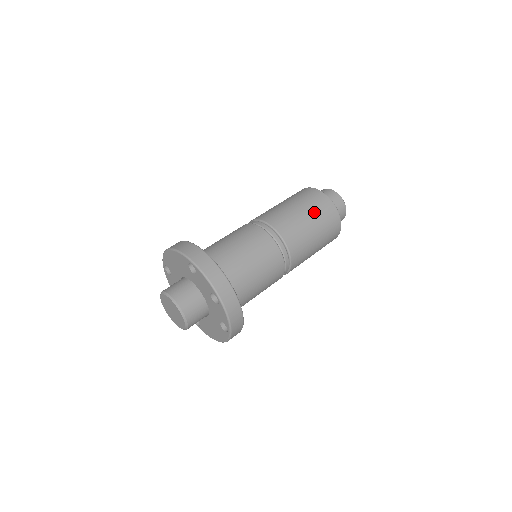
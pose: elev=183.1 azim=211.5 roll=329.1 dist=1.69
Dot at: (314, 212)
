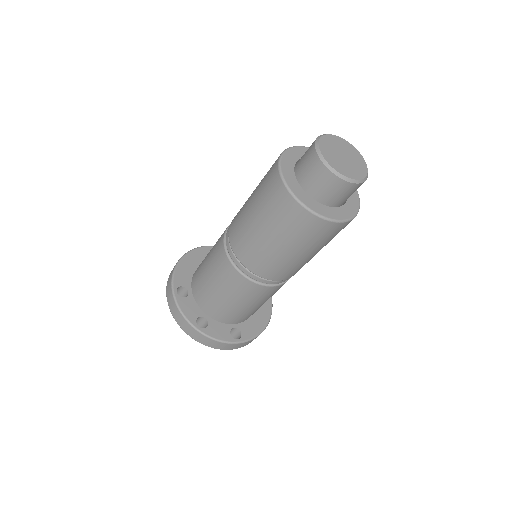
Dot at: (268, 219)
